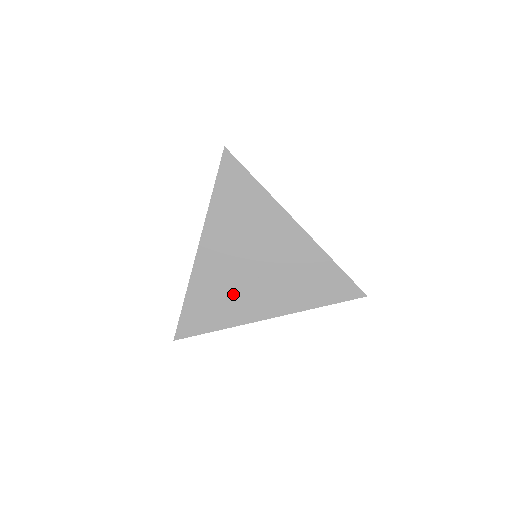
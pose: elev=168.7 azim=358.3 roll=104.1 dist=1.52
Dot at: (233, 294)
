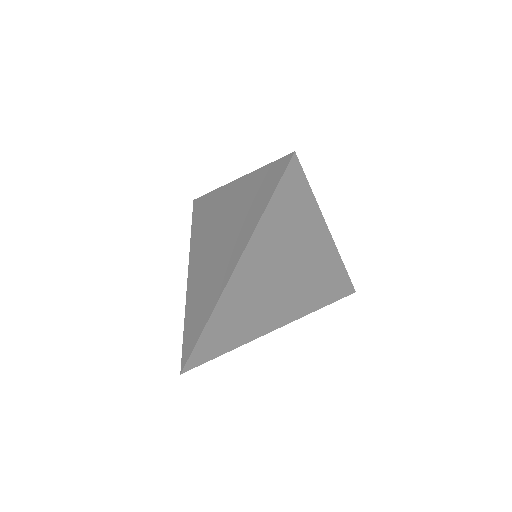
Dot at: (209, 282)
